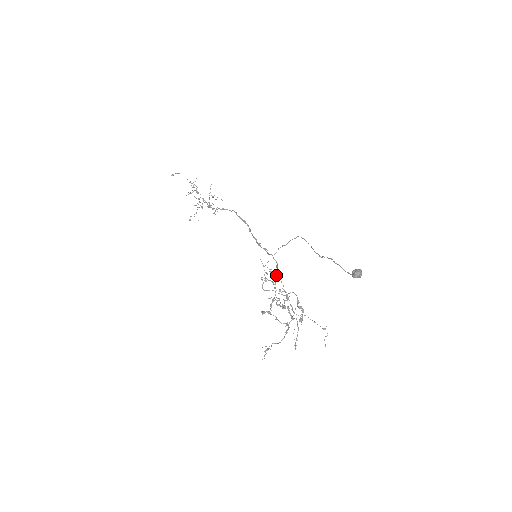
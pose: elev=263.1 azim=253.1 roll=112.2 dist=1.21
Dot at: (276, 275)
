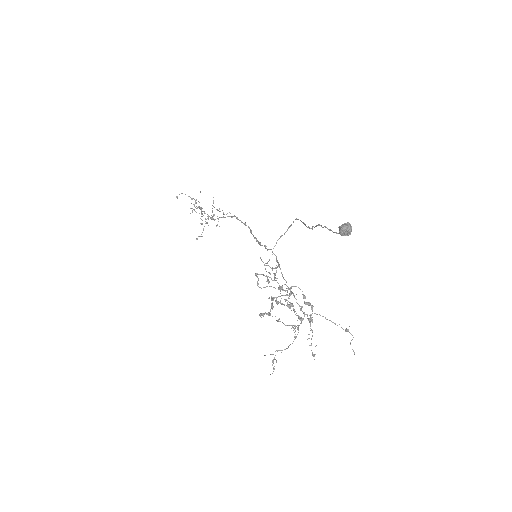
Dot at: (276, 270)
